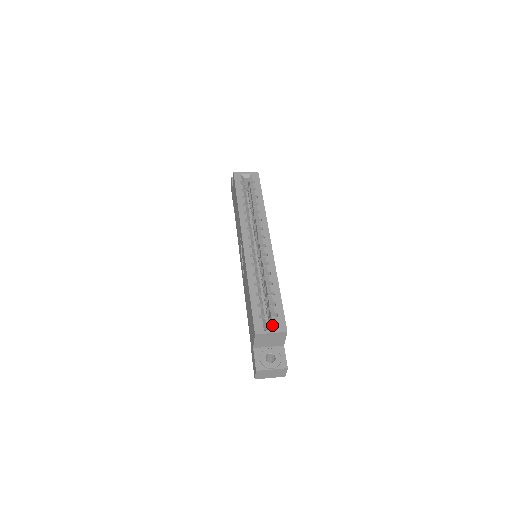
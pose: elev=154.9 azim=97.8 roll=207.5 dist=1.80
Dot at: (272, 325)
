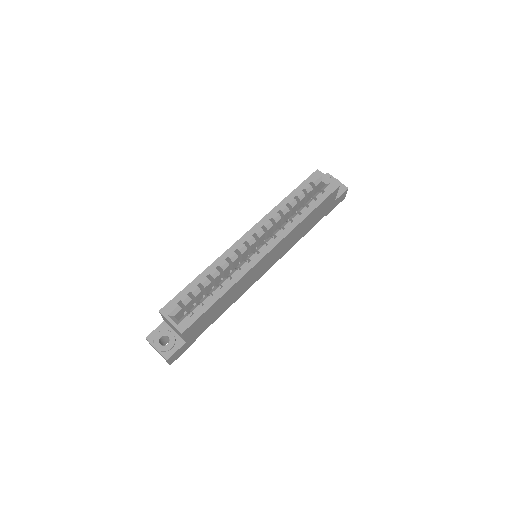
Dot at: (181, 318)
